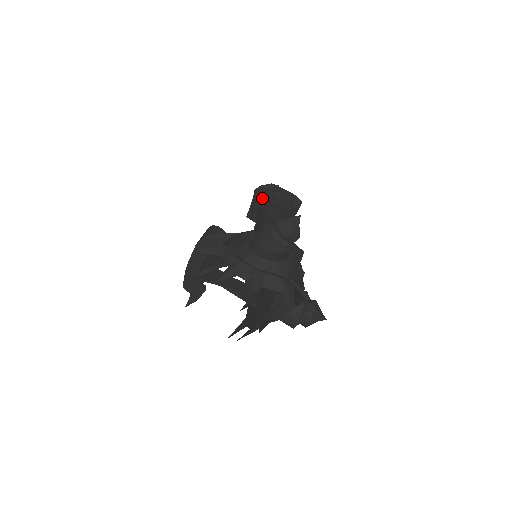
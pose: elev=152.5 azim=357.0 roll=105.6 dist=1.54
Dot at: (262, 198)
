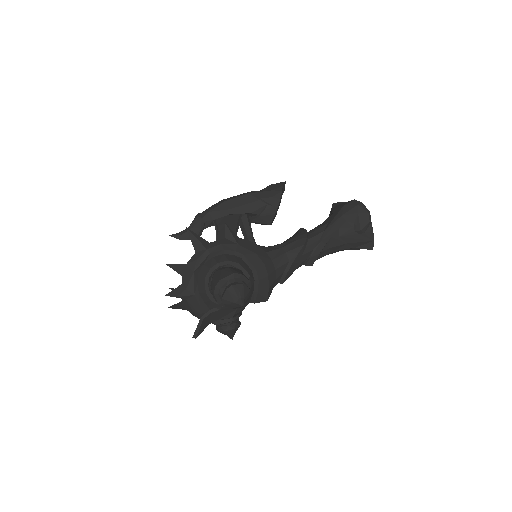
Dot at: (338, 217)
